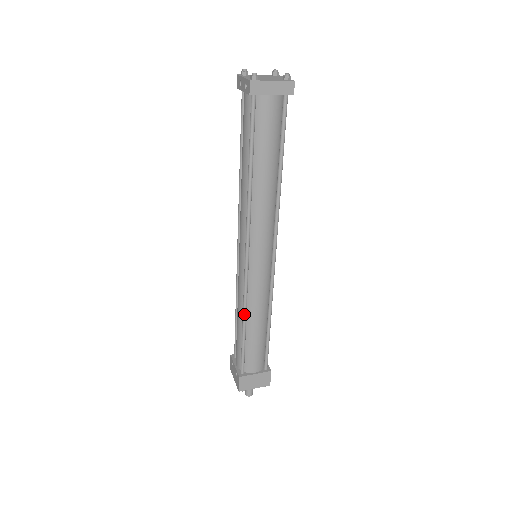
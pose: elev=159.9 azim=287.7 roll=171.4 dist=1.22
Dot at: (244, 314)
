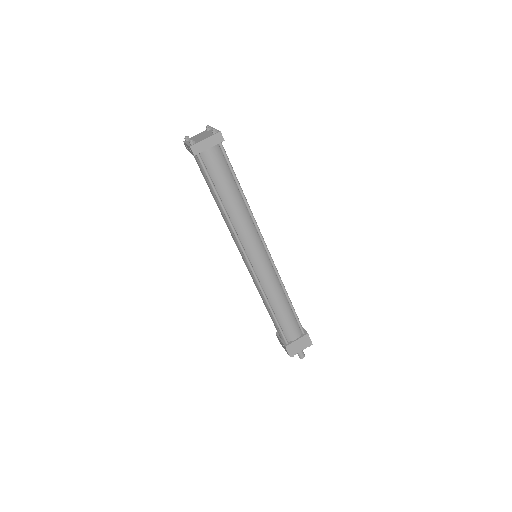
Dot at: (266, 300)
